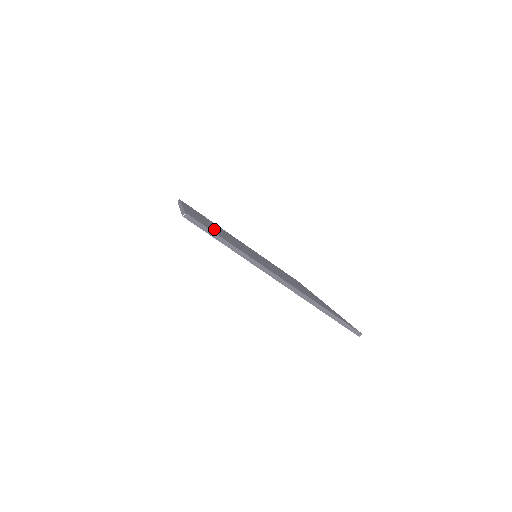
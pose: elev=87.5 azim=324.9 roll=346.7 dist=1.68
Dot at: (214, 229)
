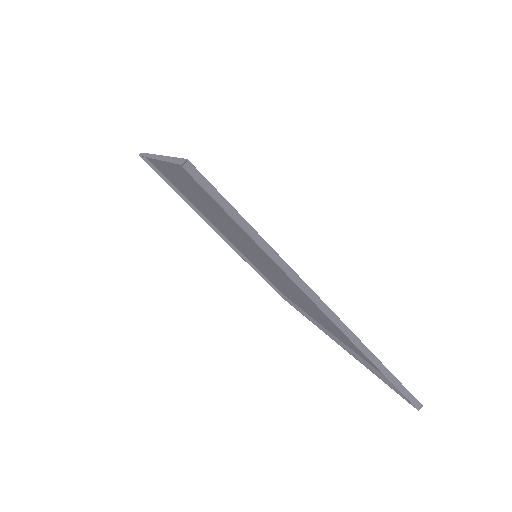
Dot at: occluded
